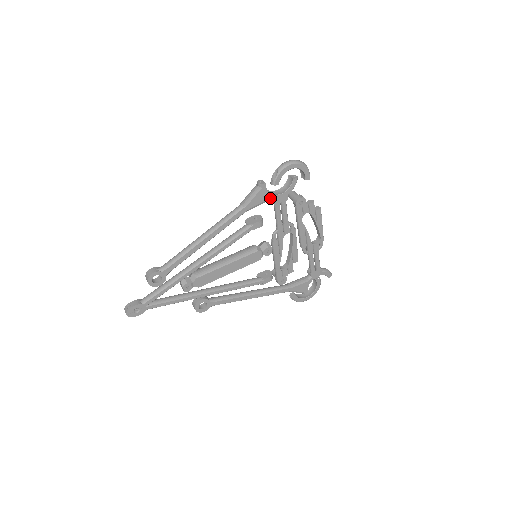
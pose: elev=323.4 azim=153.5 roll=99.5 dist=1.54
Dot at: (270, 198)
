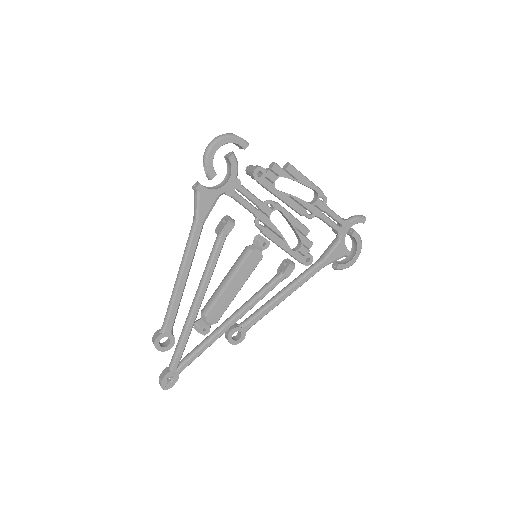
Dot at: (219, 194)
